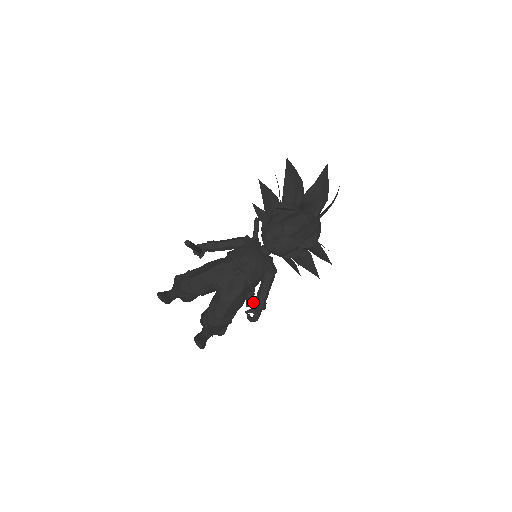
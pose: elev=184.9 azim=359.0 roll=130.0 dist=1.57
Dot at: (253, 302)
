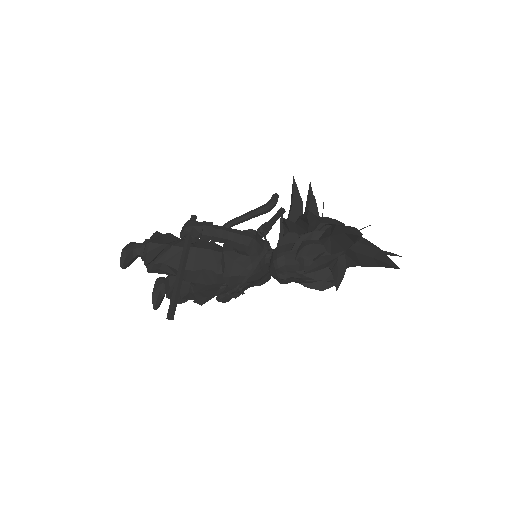
Dot at: occluded
